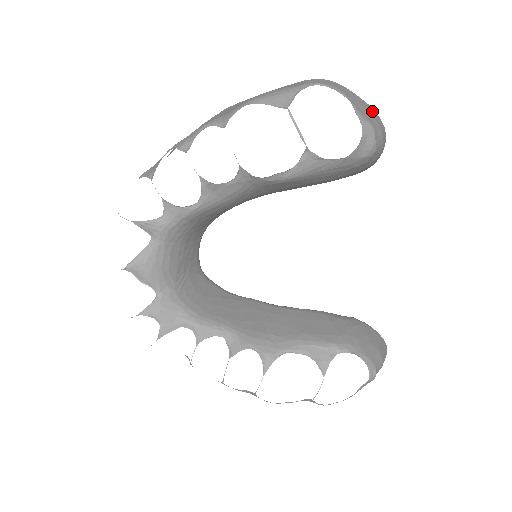
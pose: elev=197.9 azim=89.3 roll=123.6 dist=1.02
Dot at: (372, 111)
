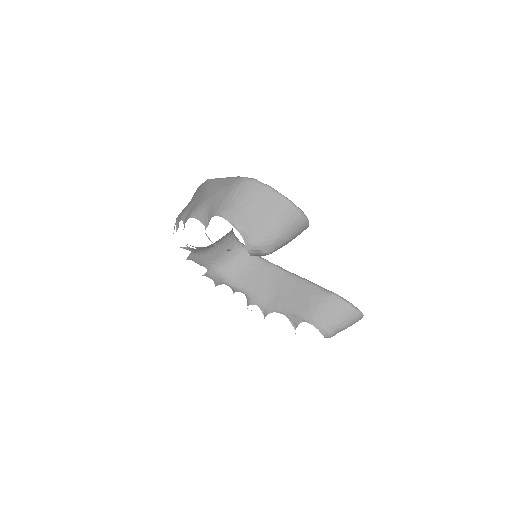
Dot at: (281, 210)
